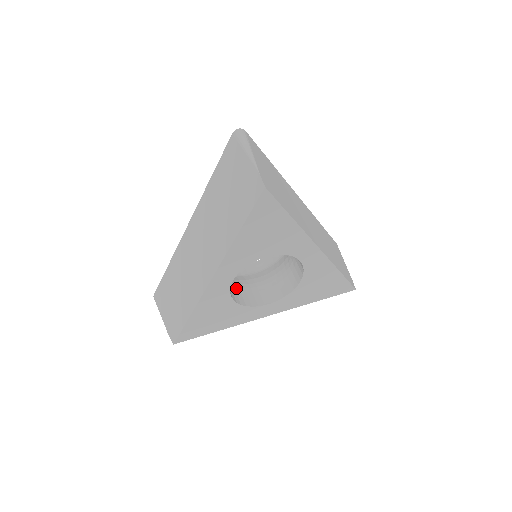
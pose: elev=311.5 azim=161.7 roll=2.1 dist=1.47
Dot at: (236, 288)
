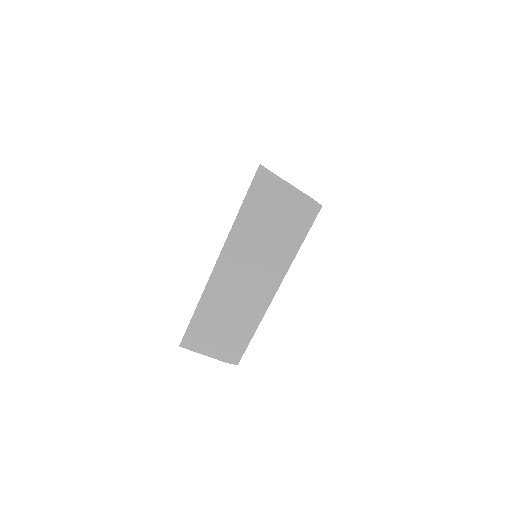
Dot at: occluded
